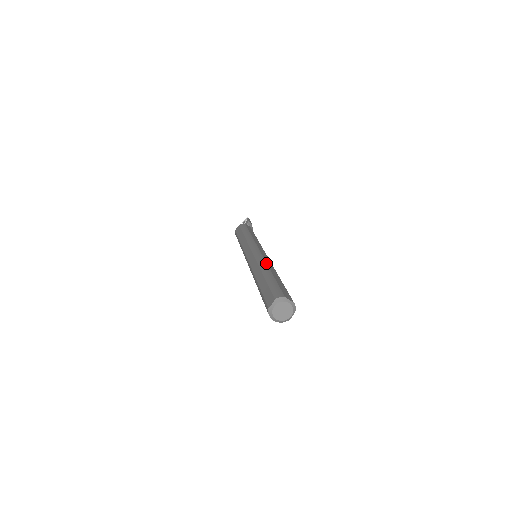
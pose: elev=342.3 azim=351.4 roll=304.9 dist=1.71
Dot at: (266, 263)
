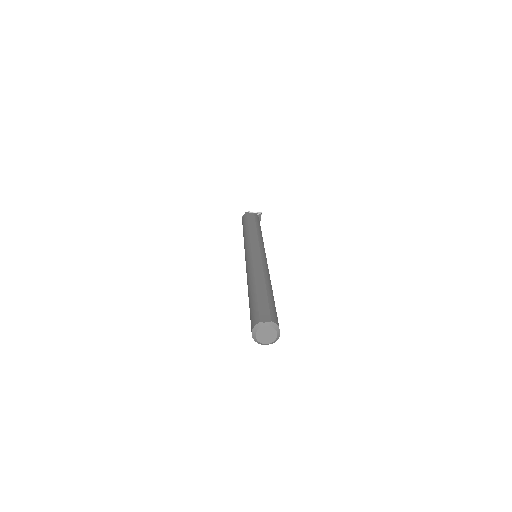
Dot at: occluded
